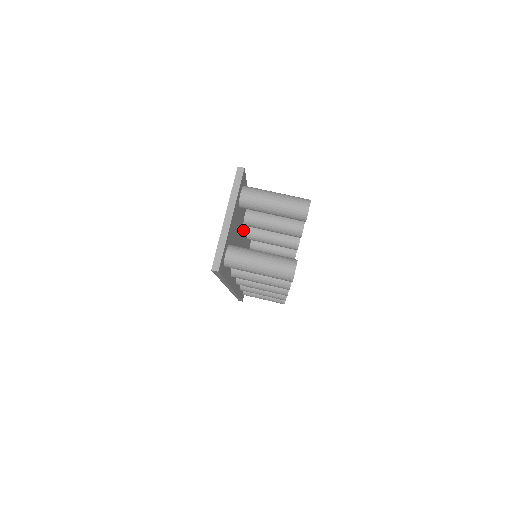
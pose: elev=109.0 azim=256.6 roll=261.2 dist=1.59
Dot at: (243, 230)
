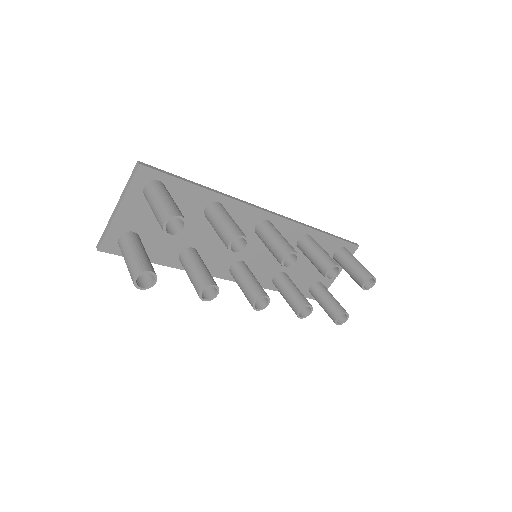
Dot at: occluded
